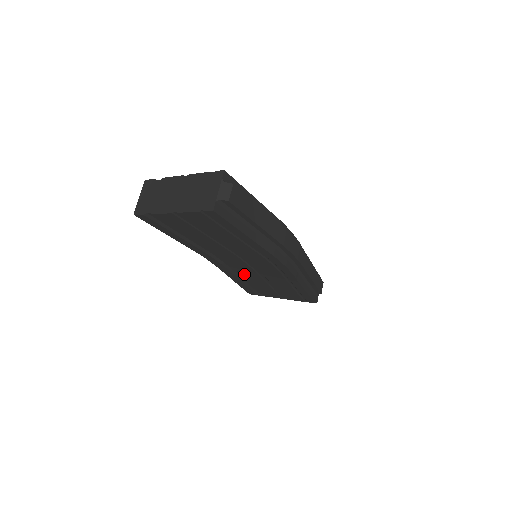
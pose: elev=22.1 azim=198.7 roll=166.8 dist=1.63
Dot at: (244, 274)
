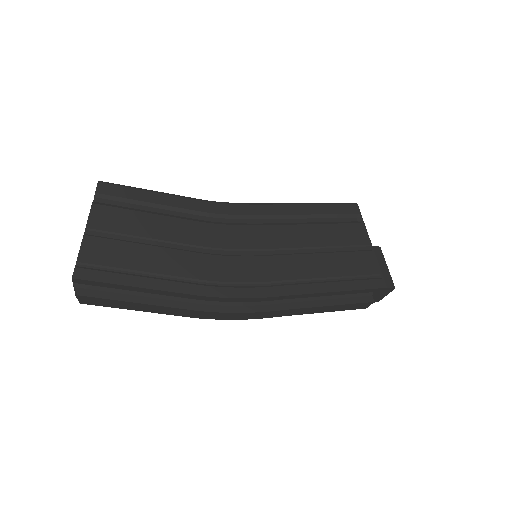
Dot at: occluded
